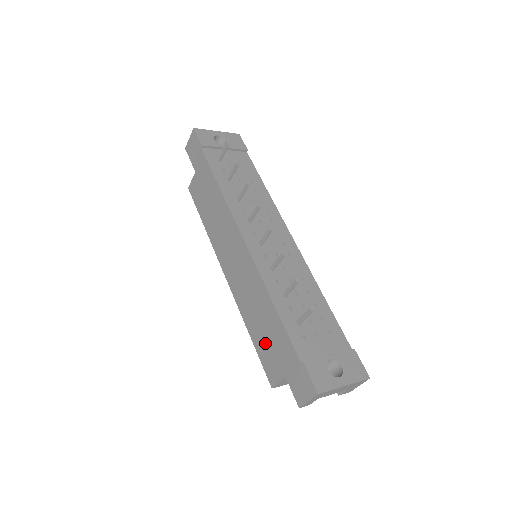
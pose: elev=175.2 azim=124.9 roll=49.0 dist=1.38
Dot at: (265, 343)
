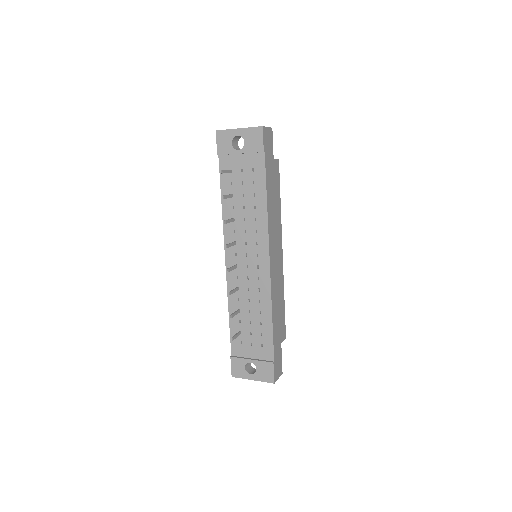
Dot at: occluded
